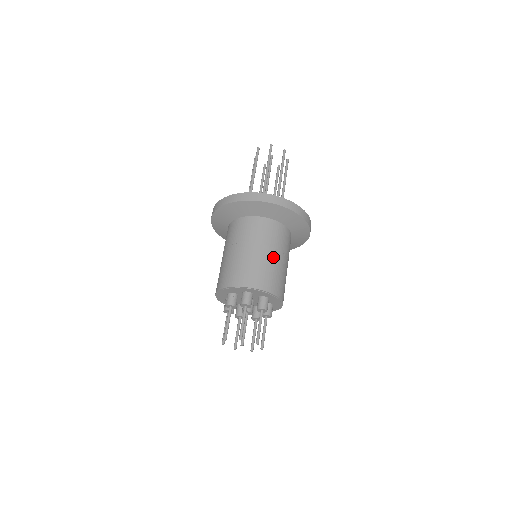
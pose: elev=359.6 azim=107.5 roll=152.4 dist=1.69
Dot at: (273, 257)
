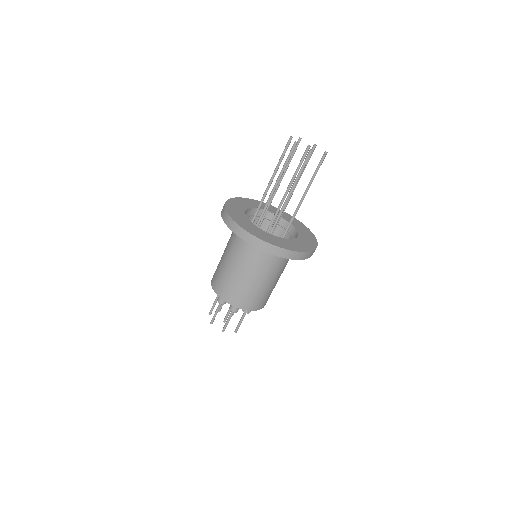
Dot at: (243, 277)
